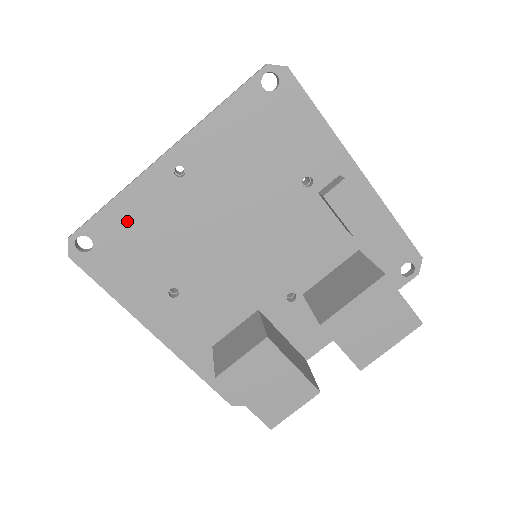
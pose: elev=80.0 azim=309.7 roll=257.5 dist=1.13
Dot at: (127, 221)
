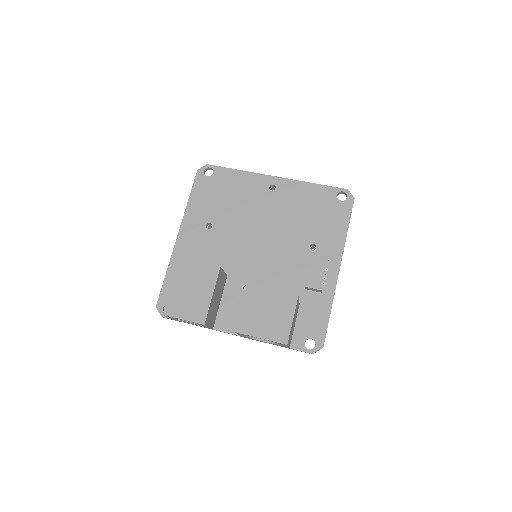
Dot at: (233, 182)
